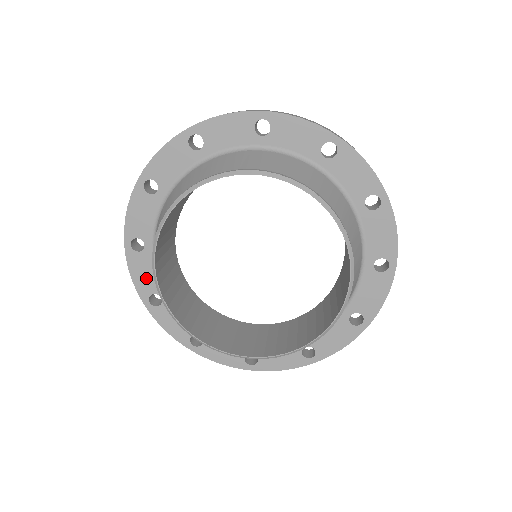
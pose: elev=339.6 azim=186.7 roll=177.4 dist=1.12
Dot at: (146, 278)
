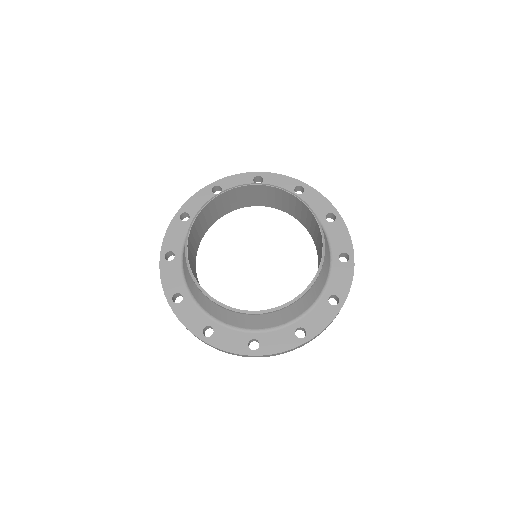
Dot at: (194, 318)
